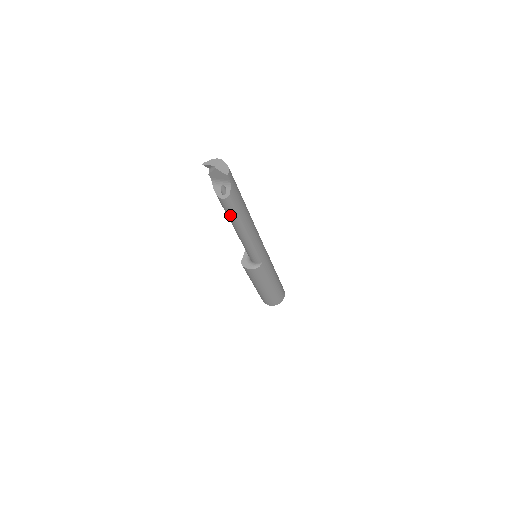
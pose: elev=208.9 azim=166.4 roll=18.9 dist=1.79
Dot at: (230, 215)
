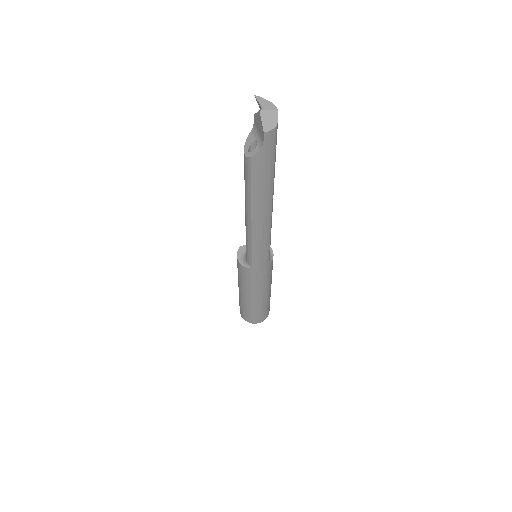
Dot at: (245, 182)
